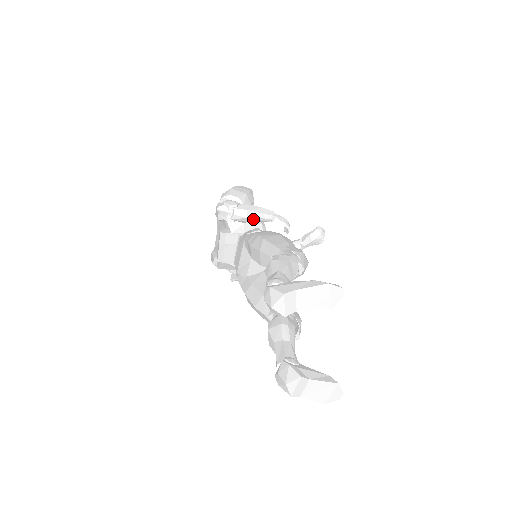
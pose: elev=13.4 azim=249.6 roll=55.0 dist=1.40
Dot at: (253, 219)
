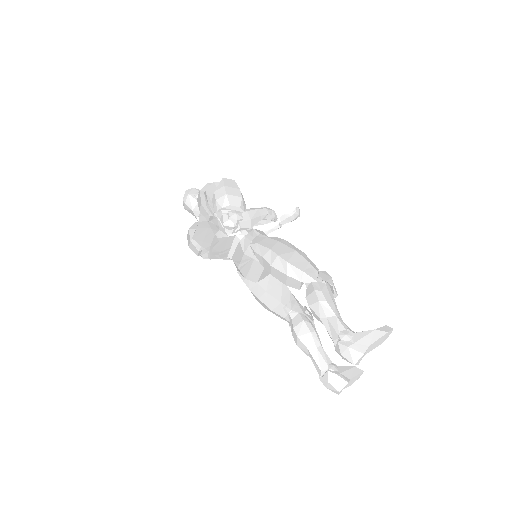
Dot at: occluded
